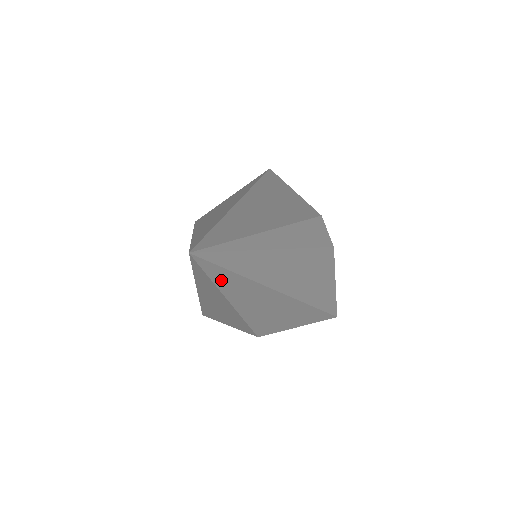
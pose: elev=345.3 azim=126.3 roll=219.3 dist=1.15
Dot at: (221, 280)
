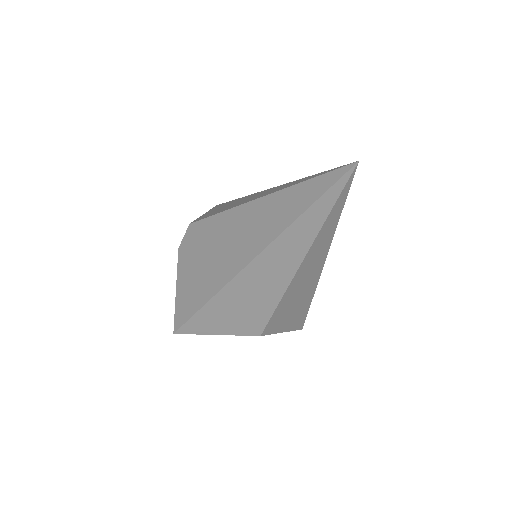
Dot at: (332, 216)
